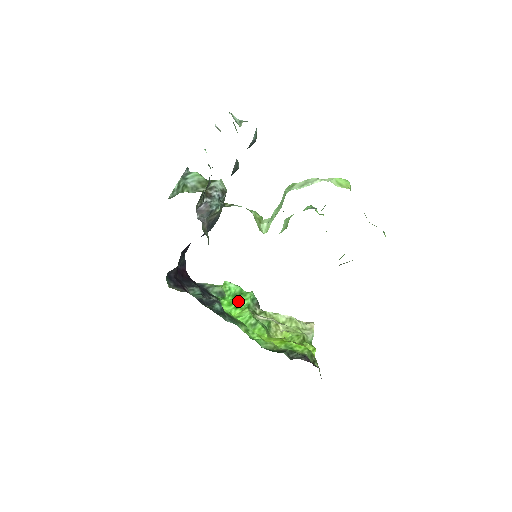
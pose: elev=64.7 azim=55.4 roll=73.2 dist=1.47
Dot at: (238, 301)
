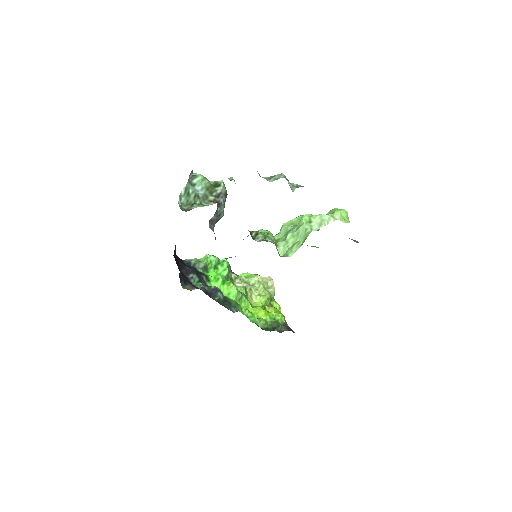
Dot at: (219, 273)
